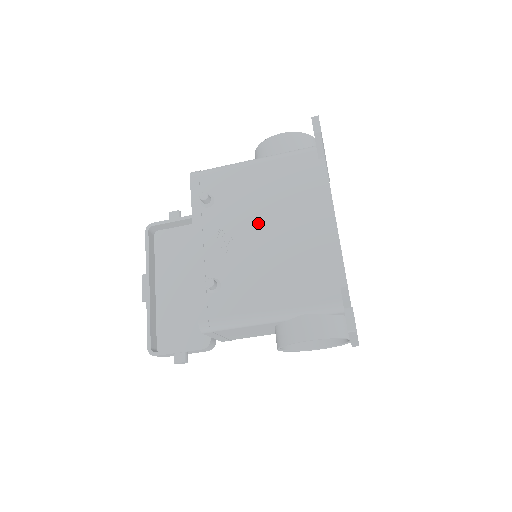
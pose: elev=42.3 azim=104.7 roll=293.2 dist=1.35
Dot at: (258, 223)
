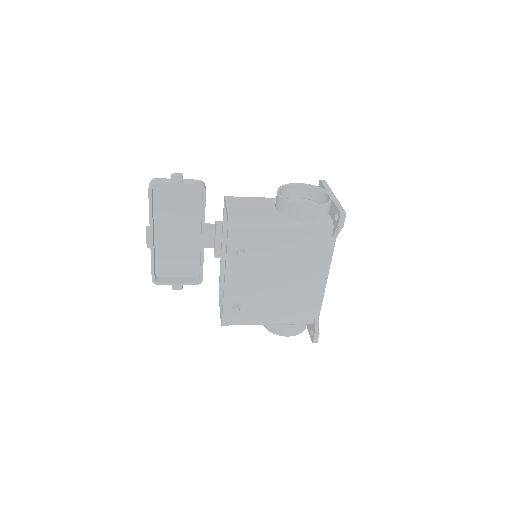
Dot at: (275, 273)
